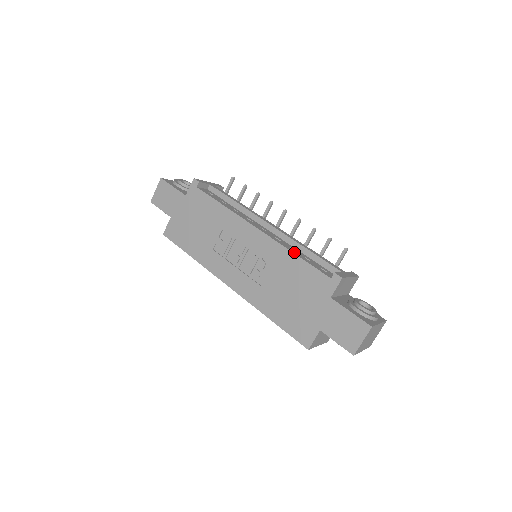
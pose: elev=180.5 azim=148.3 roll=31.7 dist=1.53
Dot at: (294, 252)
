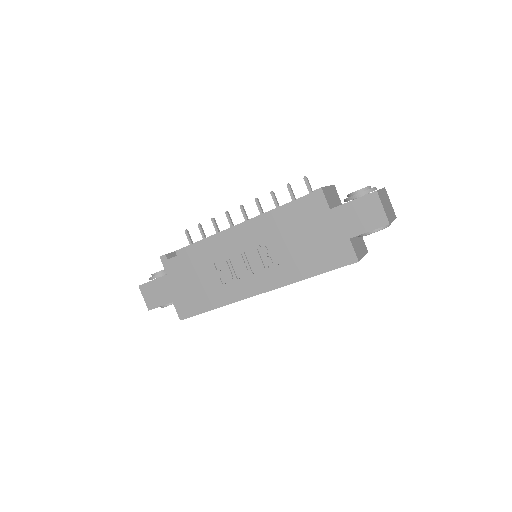
Dot at: (274, 215)
